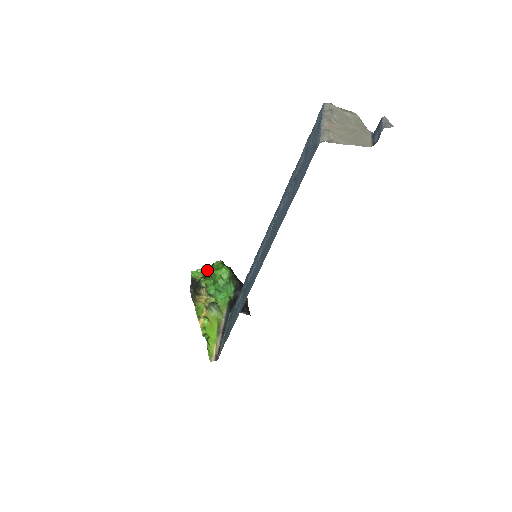
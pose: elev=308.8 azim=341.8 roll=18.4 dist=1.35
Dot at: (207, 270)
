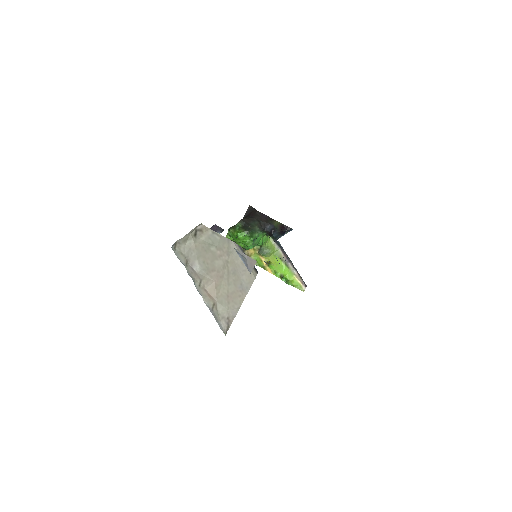
Dot at: (230, 238)
